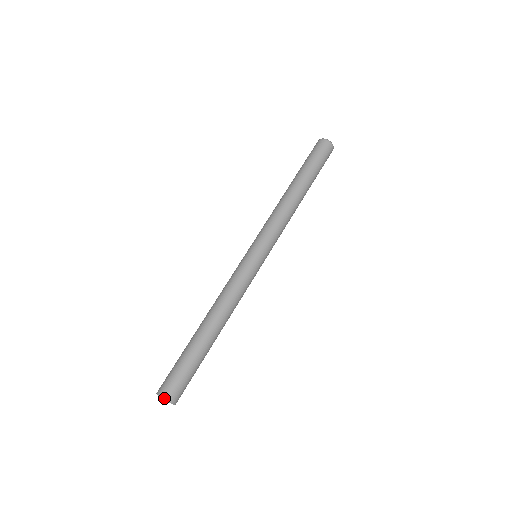
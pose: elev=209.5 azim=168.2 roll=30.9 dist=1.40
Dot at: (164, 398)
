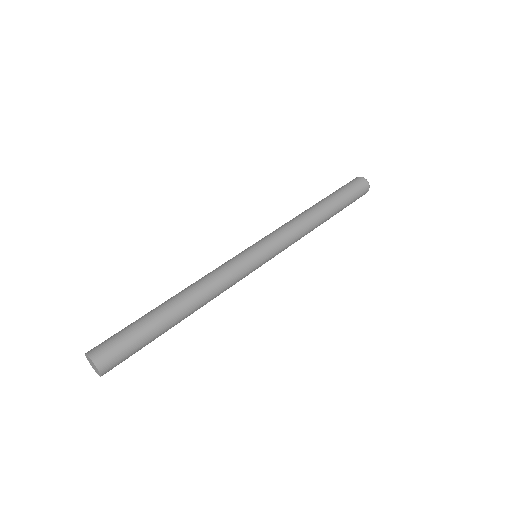
Dot at: (101, 373)
